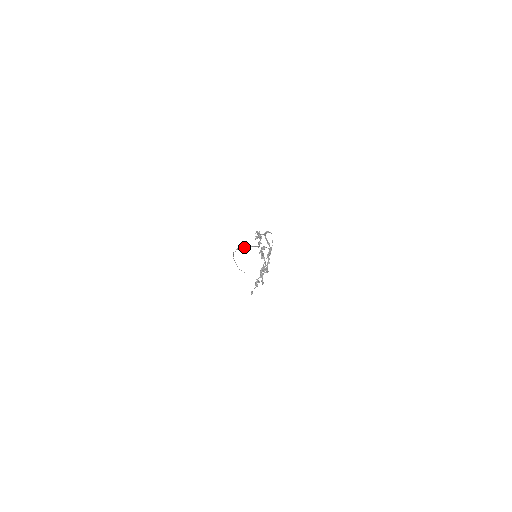
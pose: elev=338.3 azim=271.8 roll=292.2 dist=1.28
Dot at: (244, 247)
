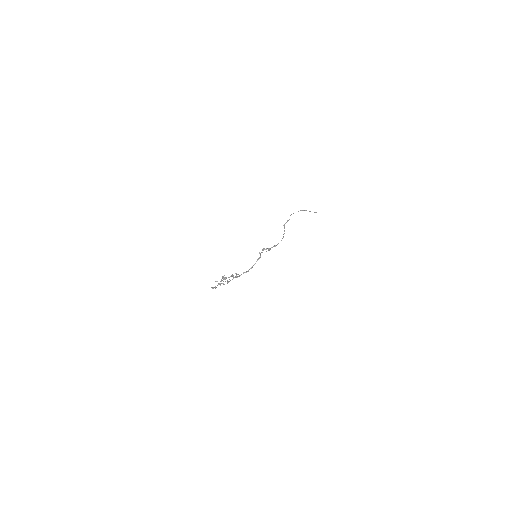
Dot at: (284, 228)
